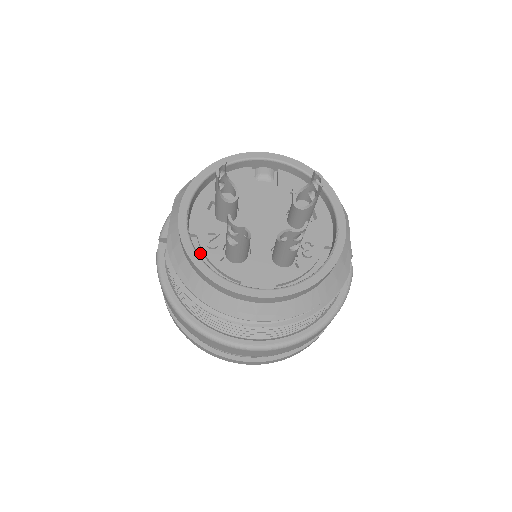
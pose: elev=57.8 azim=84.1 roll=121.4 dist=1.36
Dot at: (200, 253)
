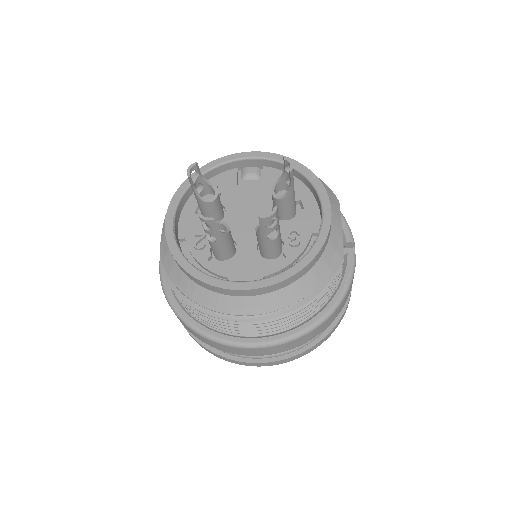
Dot at: (189, 256)
